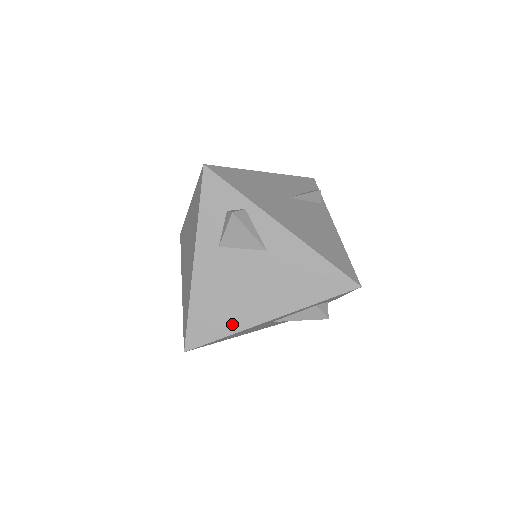
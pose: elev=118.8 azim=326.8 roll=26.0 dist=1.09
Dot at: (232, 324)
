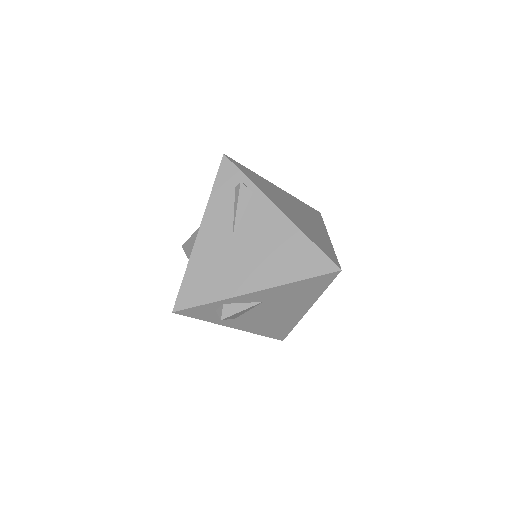
Dot at: (290, 324)
